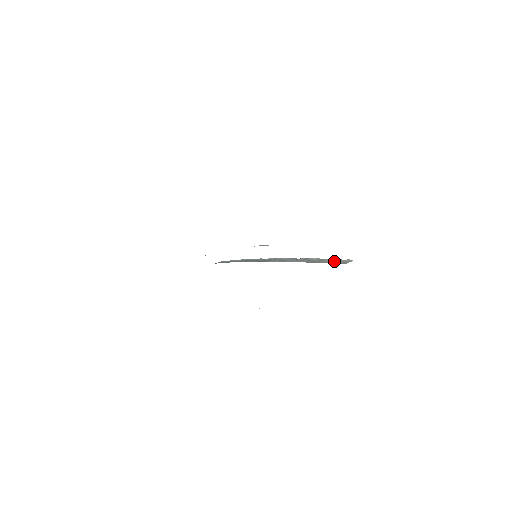
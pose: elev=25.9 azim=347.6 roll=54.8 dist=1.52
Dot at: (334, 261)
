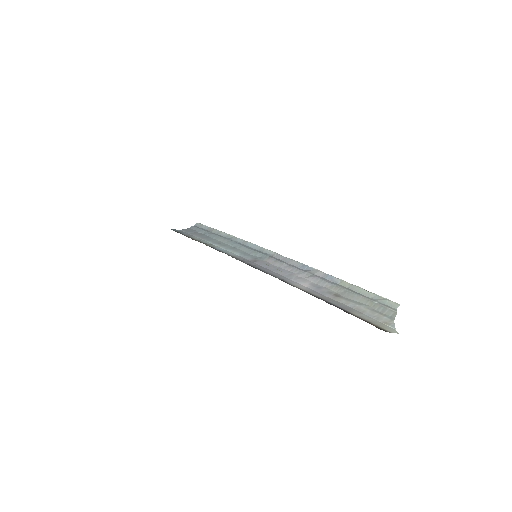
Dot at: (374, 303)
